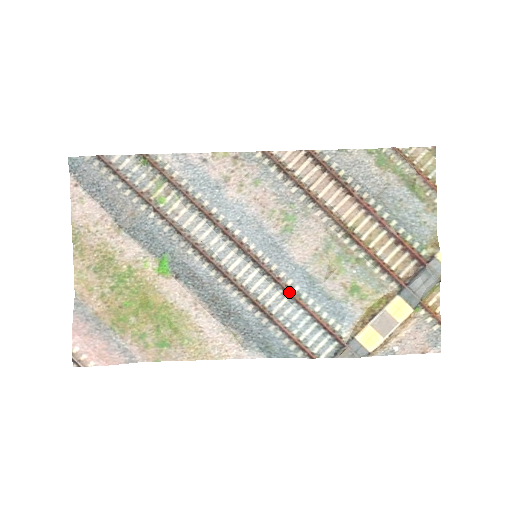
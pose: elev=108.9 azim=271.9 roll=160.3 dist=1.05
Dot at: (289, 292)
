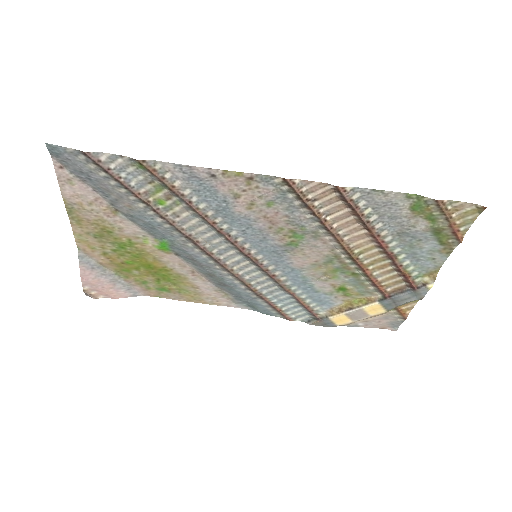
Dot at: (281, 285)
